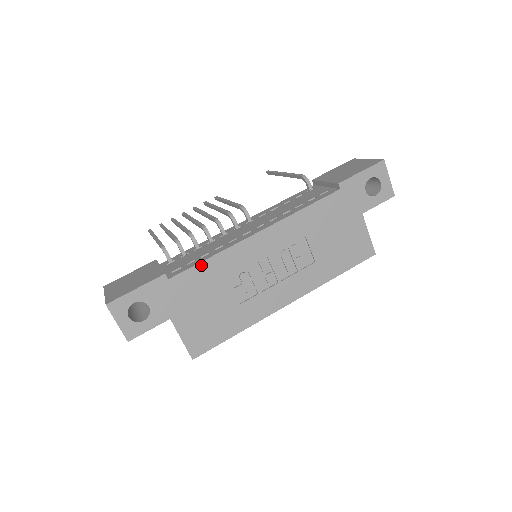
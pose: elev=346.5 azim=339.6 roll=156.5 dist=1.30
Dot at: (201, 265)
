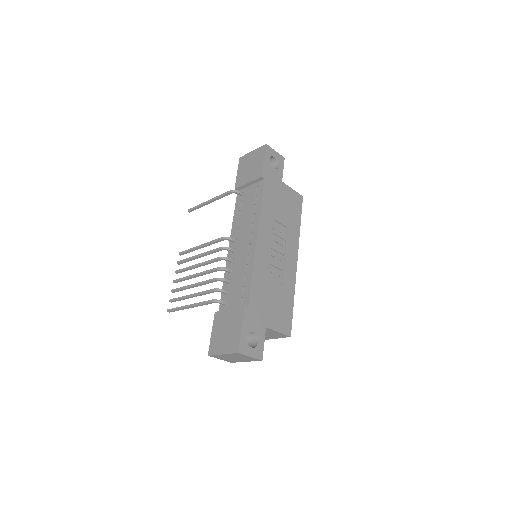
Dot at: (253, 284)
